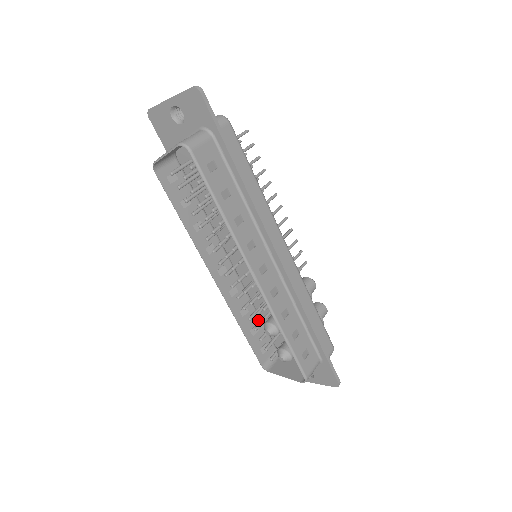
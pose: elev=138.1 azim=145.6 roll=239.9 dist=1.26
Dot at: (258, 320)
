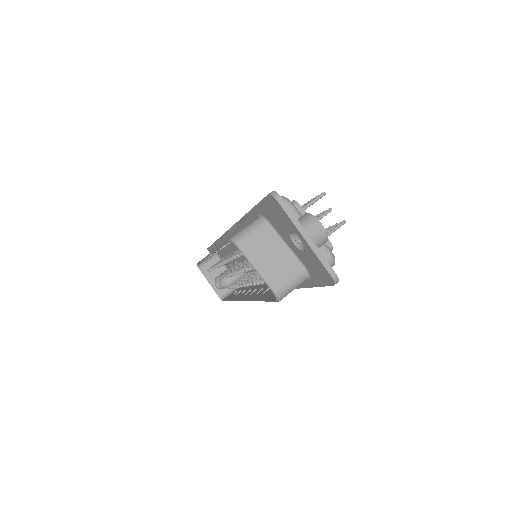
Dot at: occluded
